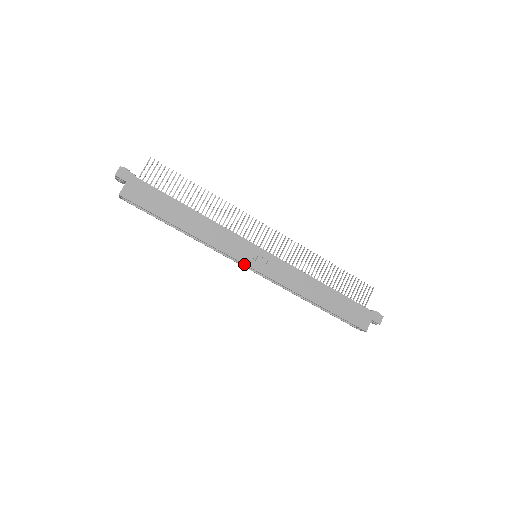
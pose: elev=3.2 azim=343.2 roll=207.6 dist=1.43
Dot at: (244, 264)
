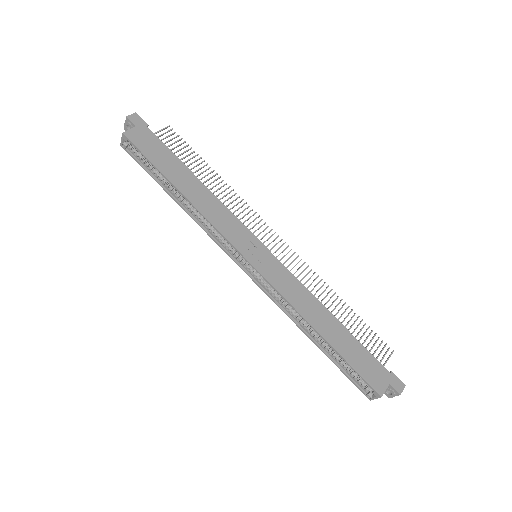
Dot at: (240, 253)
